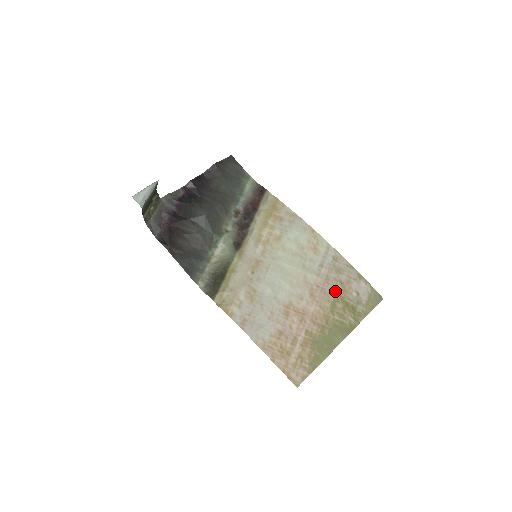
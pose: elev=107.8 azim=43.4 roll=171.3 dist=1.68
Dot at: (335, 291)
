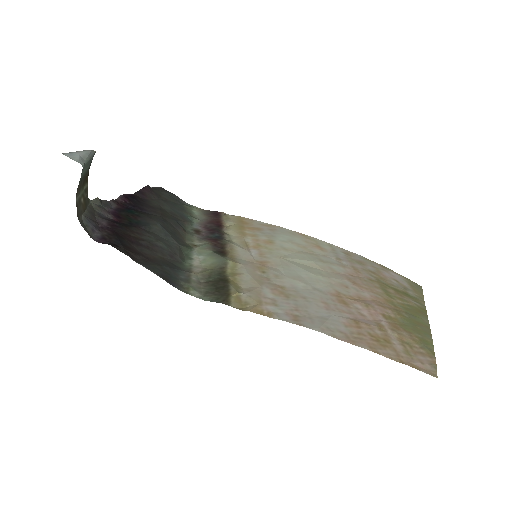
Dot at: (374, 279)
